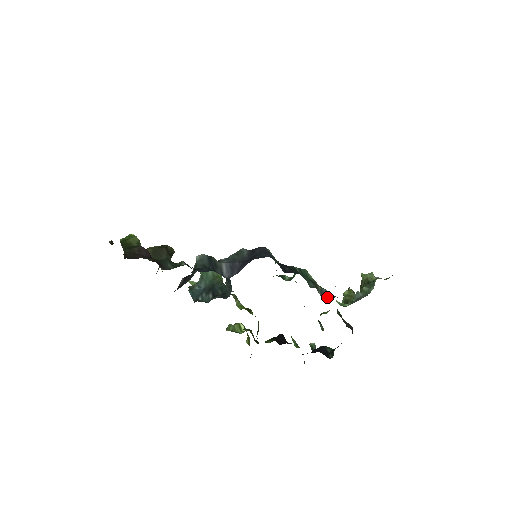
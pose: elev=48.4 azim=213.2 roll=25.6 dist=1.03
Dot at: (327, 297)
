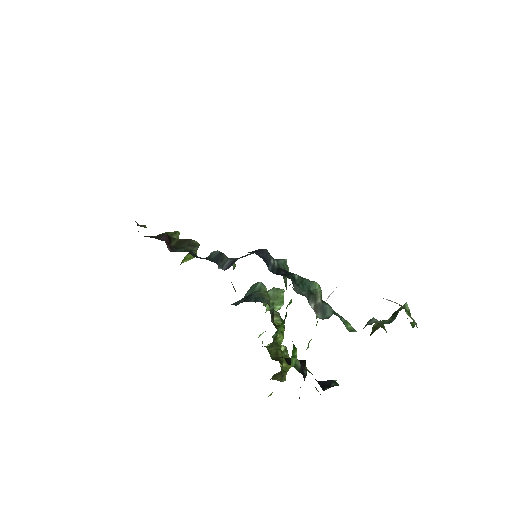
Dot at: (327, 314)
